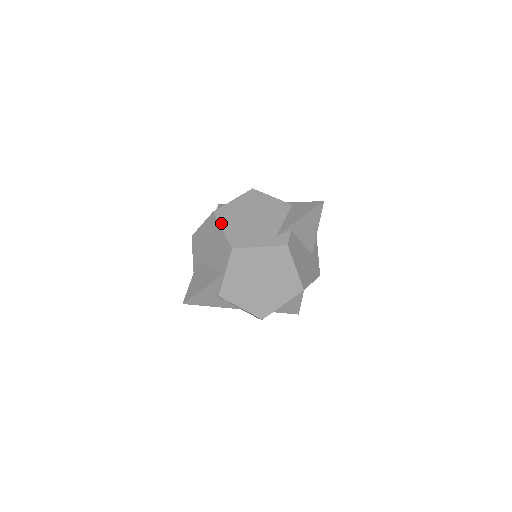
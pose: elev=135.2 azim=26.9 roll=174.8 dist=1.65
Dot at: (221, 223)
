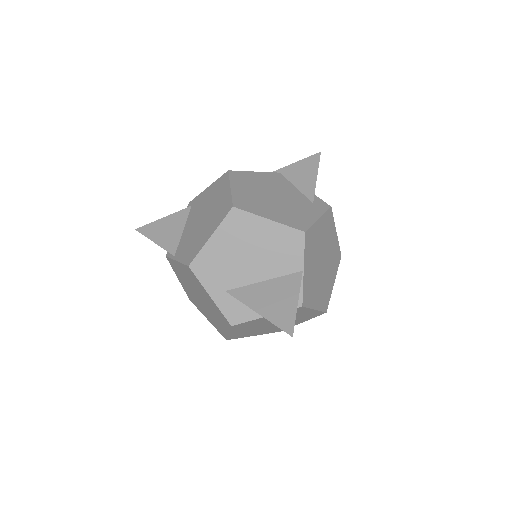
Dot at: (258, 214)
